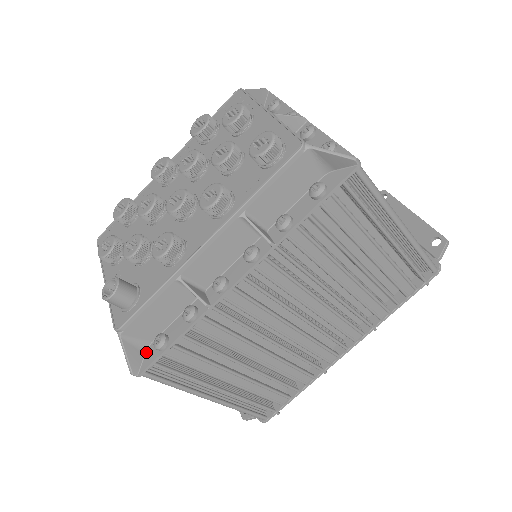
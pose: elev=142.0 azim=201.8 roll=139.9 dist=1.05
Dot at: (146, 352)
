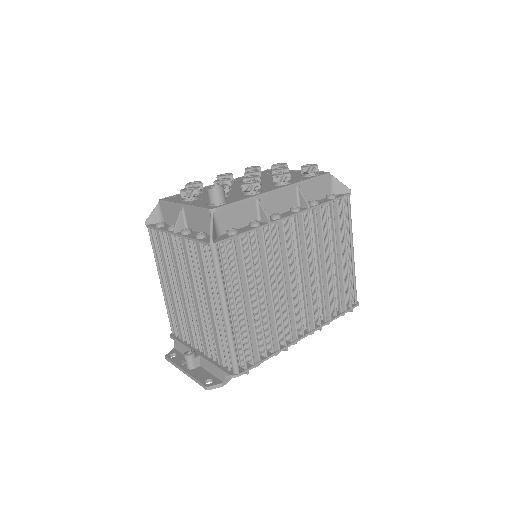
Dot at: (217, 237)
